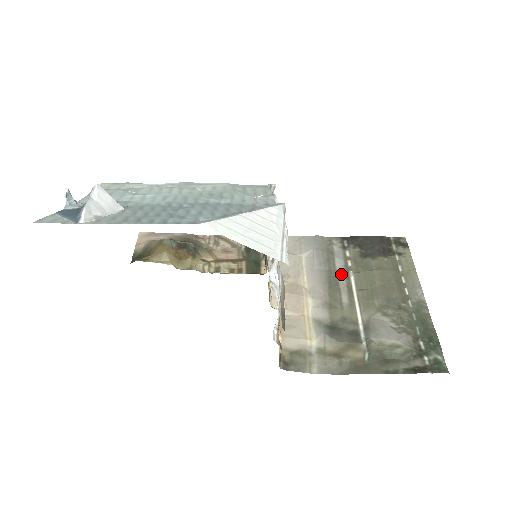
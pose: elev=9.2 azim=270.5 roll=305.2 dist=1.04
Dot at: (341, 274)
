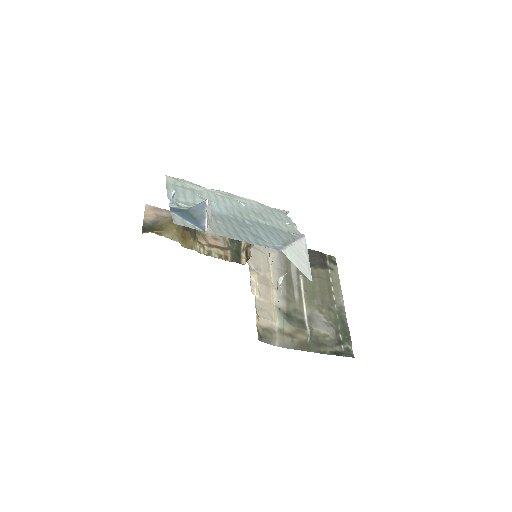
Dot at: (294, 276)
